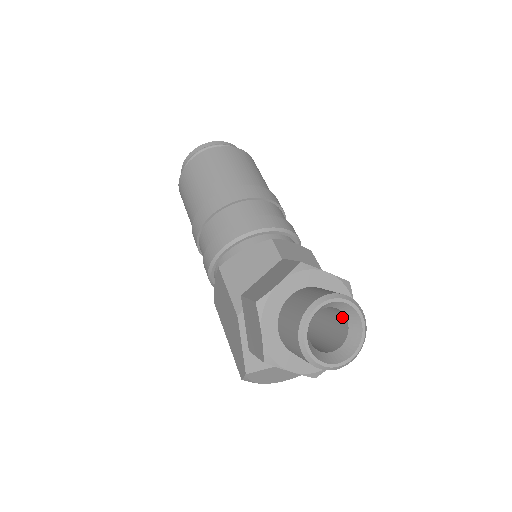
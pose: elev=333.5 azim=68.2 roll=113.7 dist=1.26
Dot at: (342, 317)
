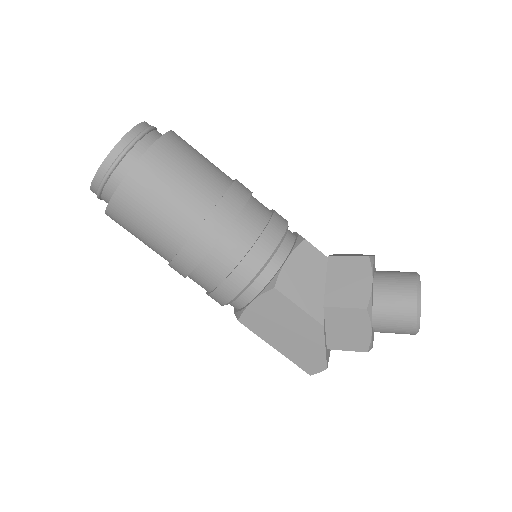
Dot at: occluded
